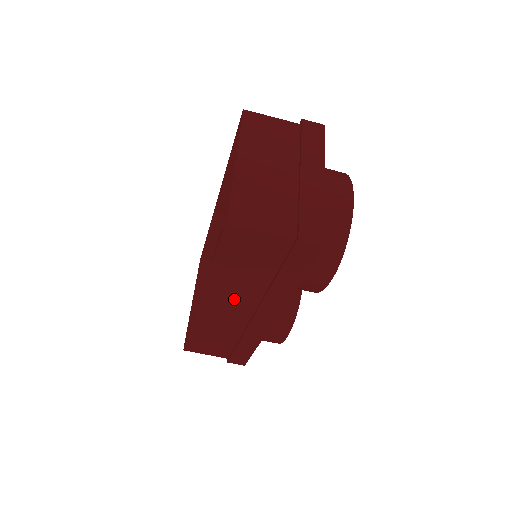
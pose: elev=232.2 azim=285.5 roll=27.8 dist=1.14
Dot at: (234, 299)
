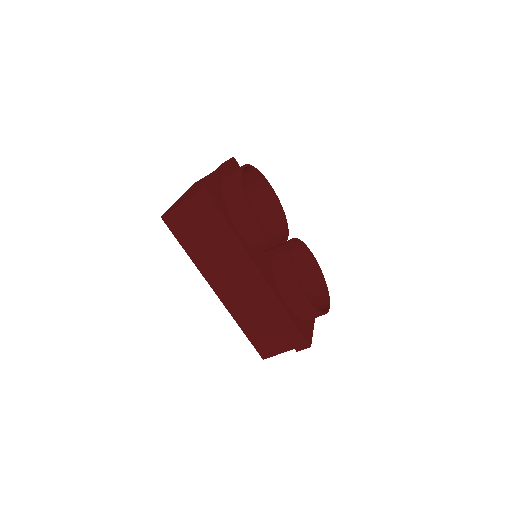
Dot at: (226, 275)
